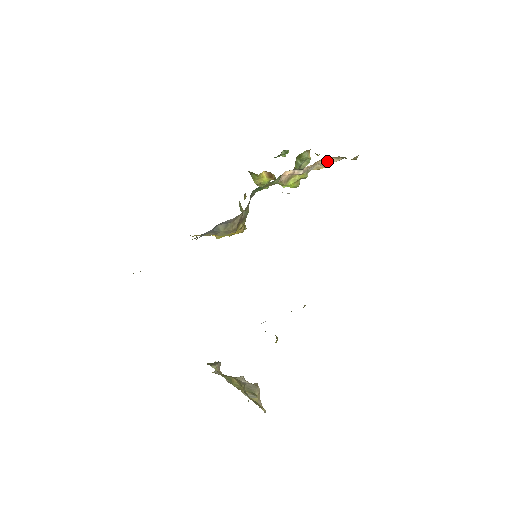
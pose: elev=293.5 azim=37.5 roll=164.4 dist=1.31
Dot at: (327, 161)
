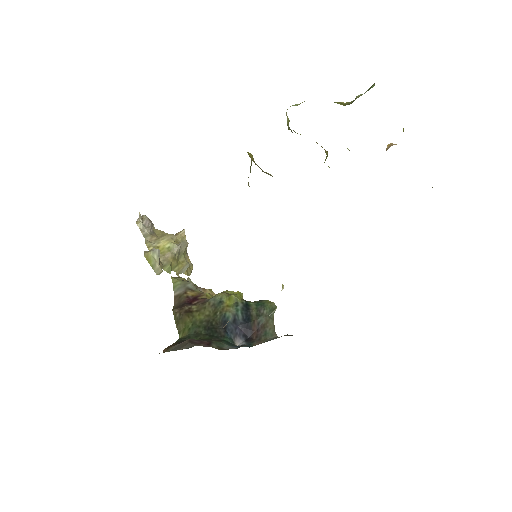
Dot at: occluded
